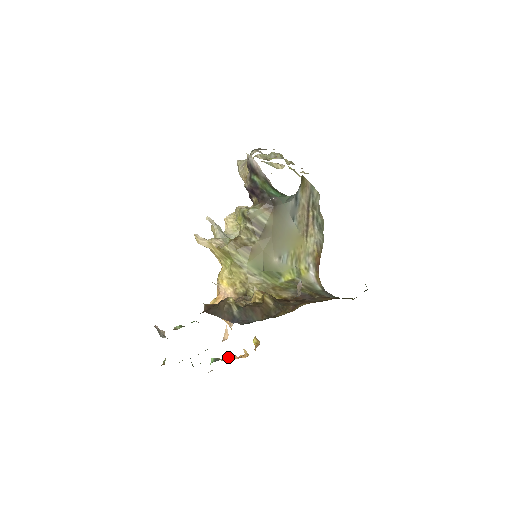
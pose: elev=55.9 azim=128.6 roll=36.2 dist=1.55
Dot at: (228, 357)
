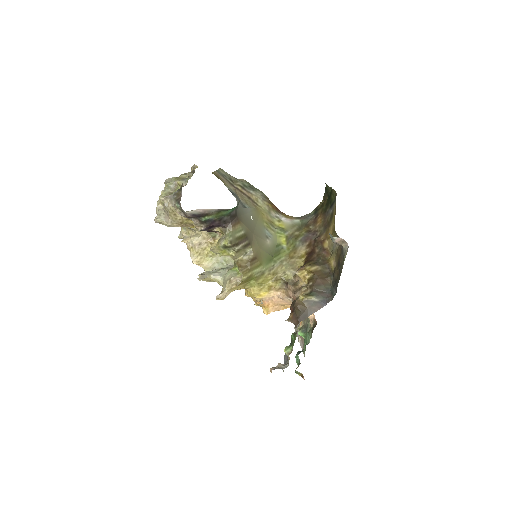
Dot at: occluded
